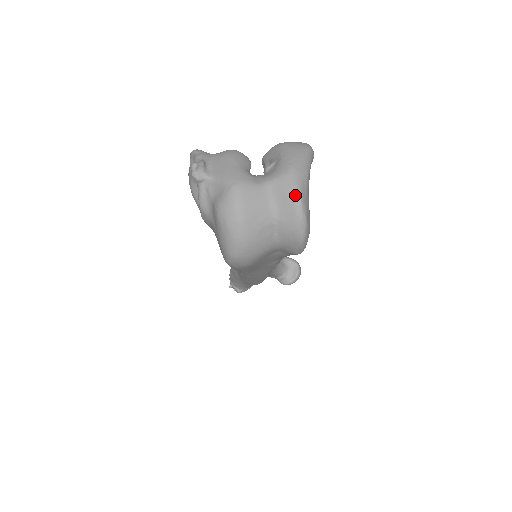
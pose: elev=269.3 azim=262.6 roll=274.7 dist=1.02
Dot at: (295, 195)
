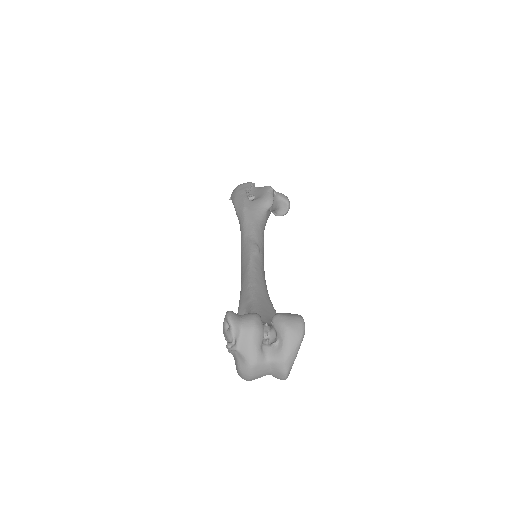
Dot at: (284, 374)
